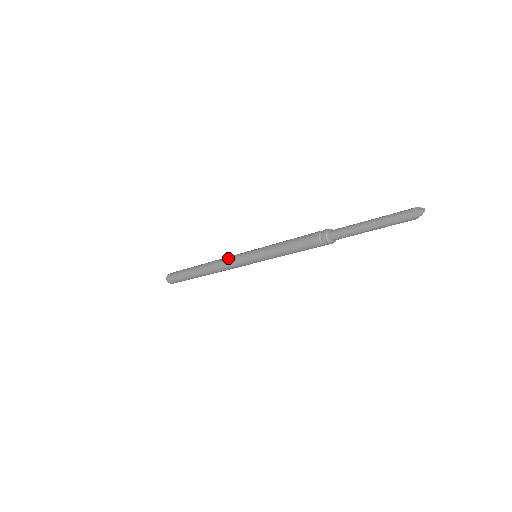
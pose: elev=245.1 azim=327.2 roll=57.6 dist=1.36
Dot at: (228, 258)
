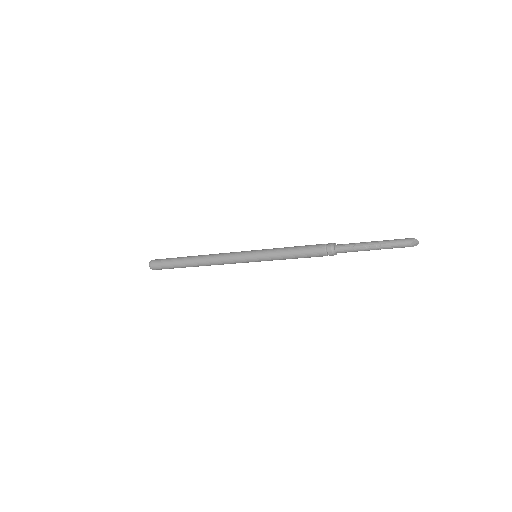
Dot at: occluded
